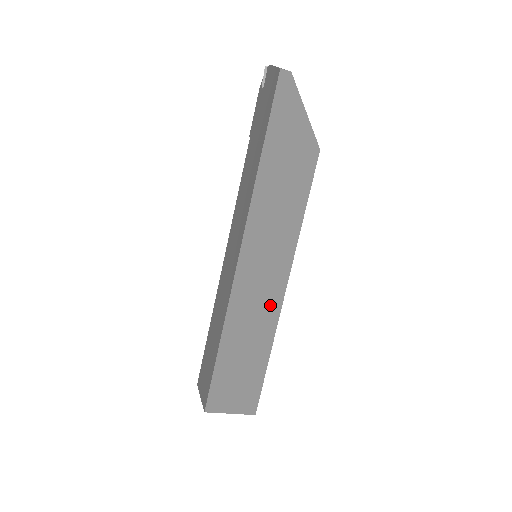
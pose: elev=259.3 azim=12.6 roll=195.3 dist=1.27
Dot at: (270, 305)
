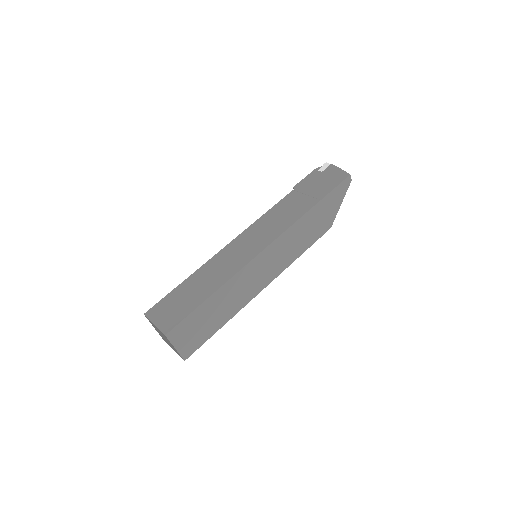
Dot at: (251, 292)
